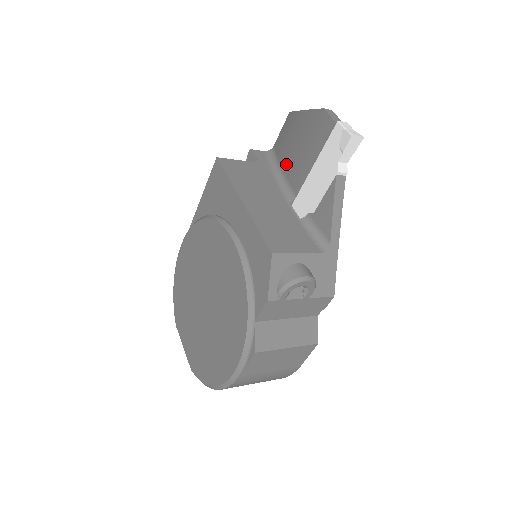
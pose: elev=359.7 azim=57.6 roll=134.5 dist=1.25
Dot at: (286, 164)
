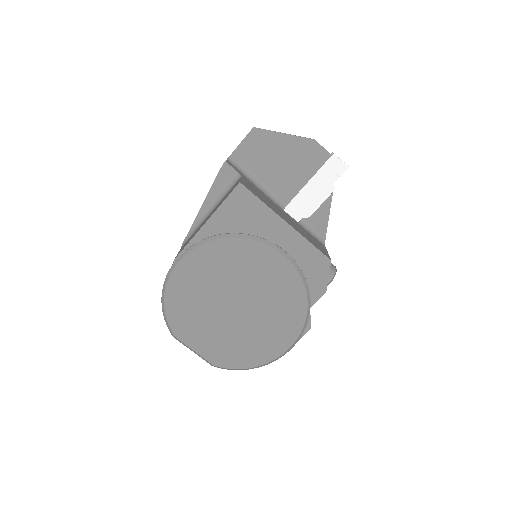
Dot at: (266, 176)
